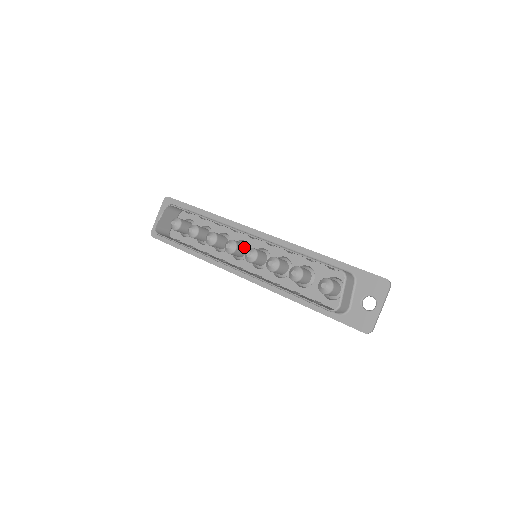
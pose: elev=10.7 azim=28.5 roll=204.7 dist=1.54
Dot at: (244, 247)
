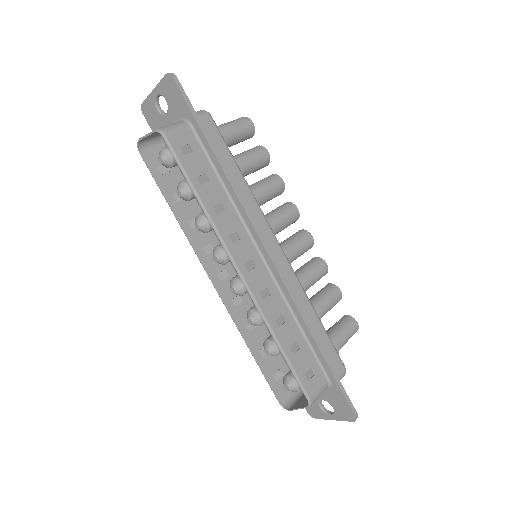
Dot at: occluded
